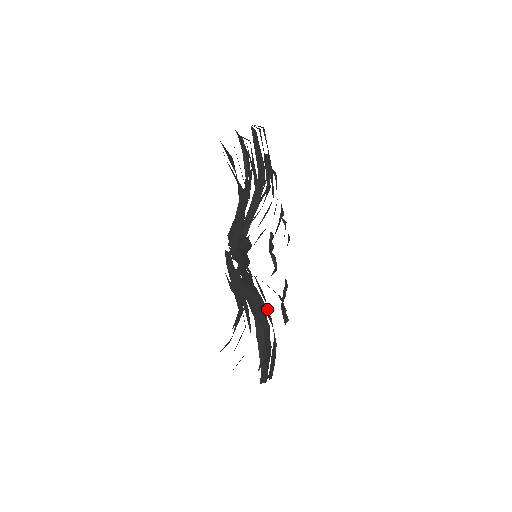
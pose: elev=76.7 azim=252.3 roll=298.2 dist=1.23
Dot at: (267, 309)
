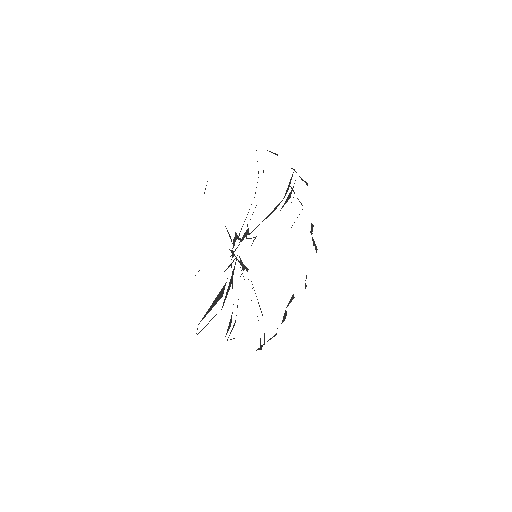
Dot at: occluded
